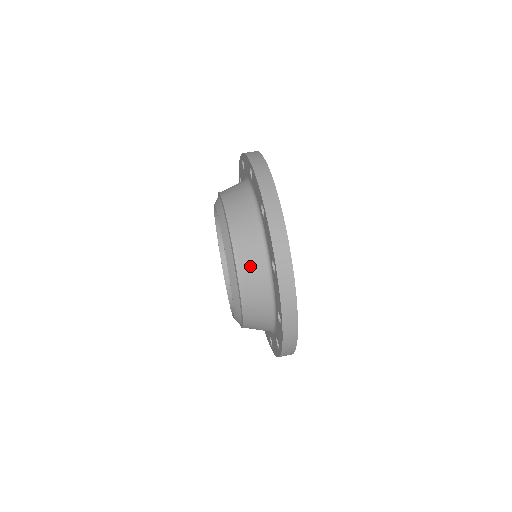
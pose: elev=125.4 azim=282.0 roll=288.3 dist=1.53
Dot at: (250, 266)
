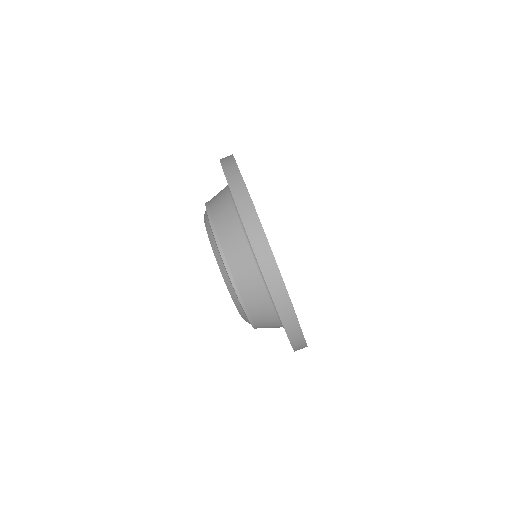
Dot at: (249, 291)
